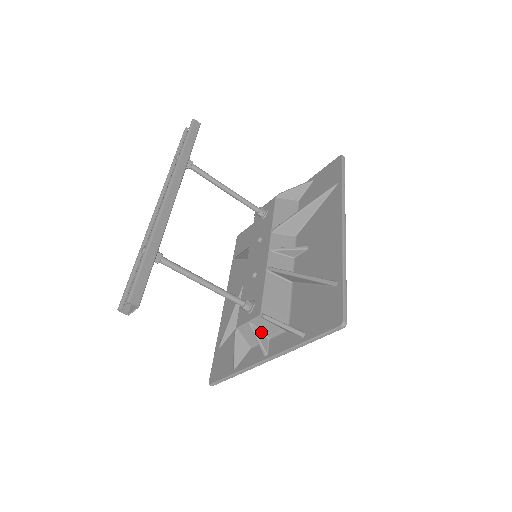
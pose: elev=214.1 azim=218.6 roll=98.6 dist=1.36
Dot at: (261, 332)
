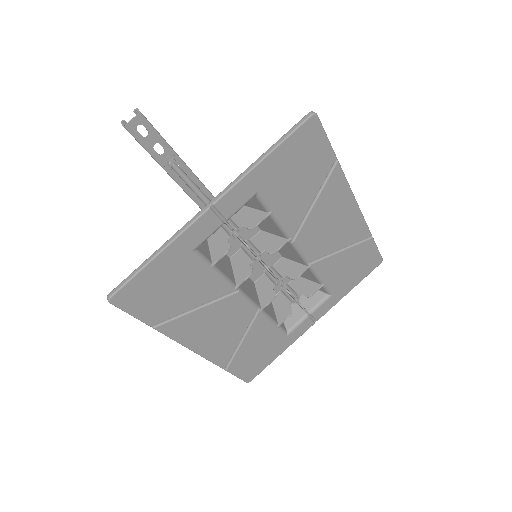
Dot at: occluded
